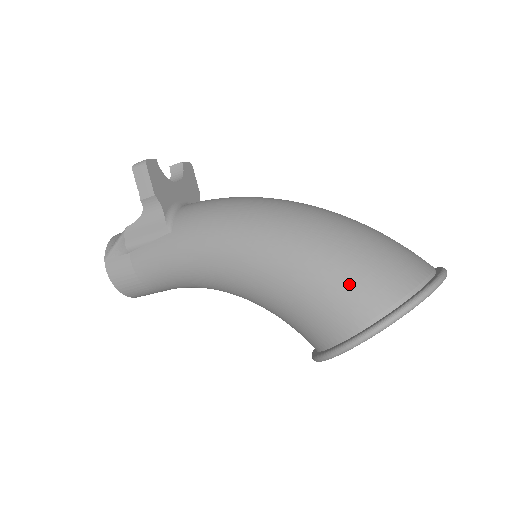
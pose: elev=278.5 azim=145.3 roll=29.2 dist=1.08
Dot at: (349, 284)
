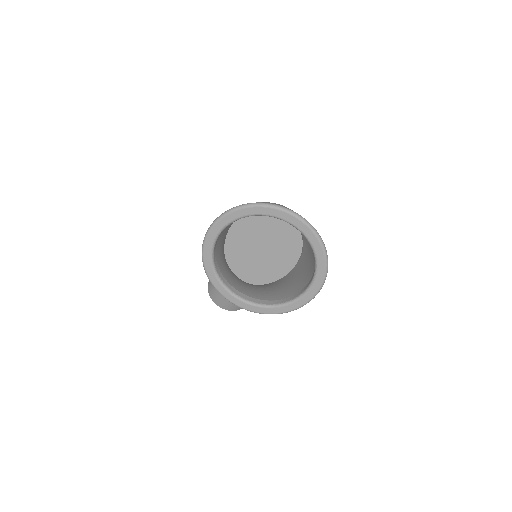
Dot at: occluded
